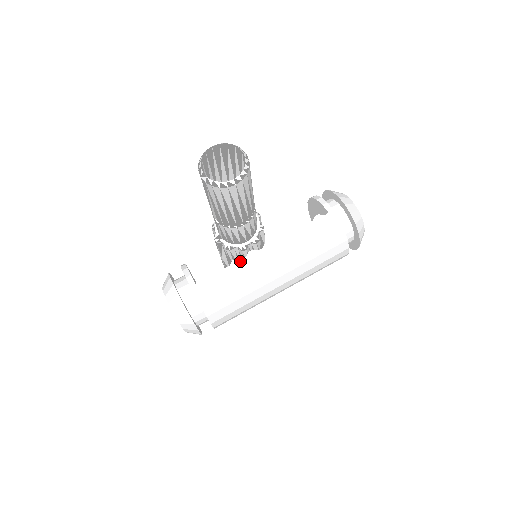
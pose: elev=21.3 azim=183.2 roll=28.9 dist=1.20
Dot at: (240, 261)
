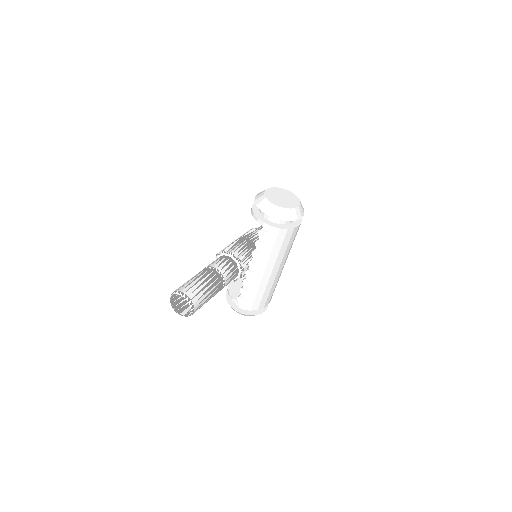
Dot at: (246, 280)
